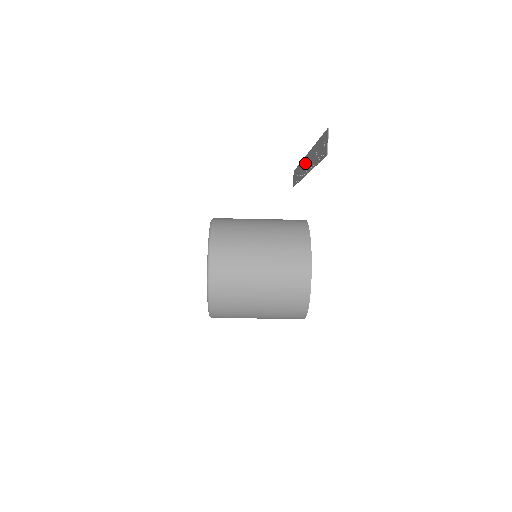
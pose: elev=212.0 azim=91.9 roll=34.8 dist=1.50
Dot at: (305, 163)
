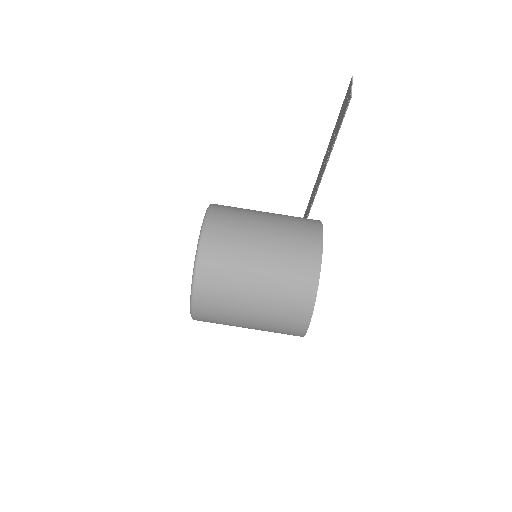
Dot at: (318, 177)
